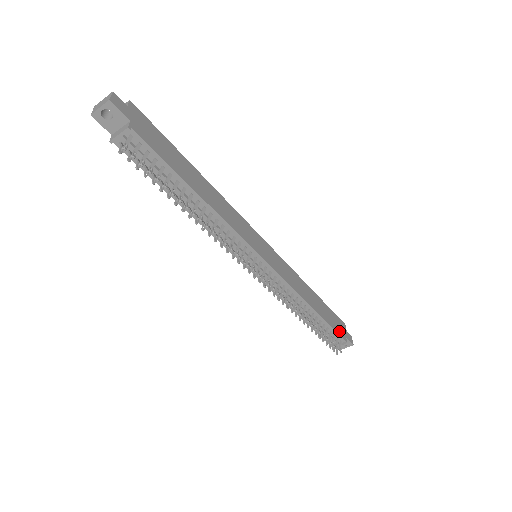
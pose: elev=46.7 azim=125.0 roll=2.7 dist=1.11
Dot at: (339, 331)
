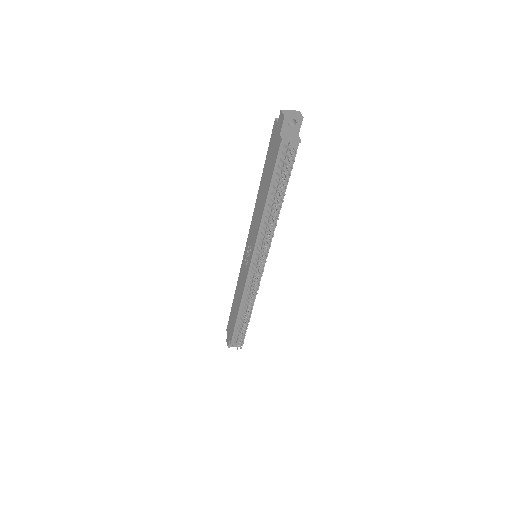
Dot at: occluded
